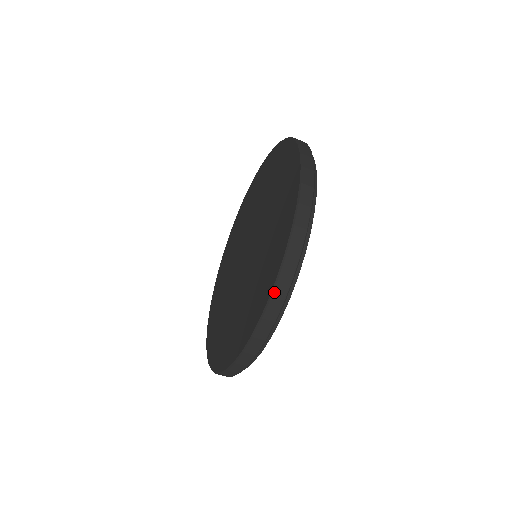
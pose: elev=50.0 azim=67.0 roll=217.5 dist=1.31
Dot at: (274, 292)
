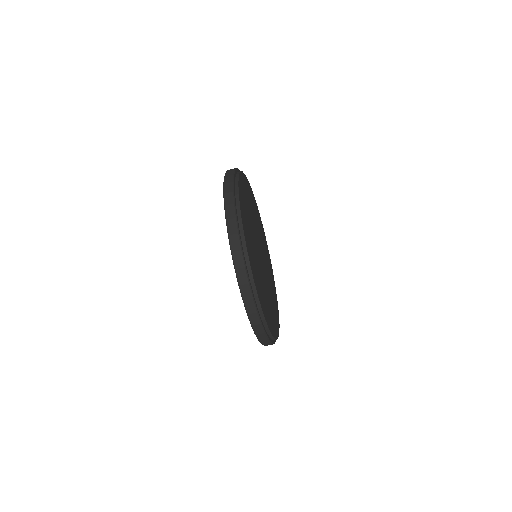
Dot at: (239, 282)
